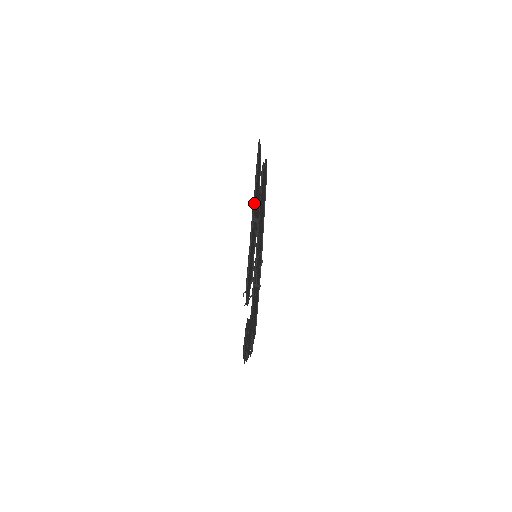
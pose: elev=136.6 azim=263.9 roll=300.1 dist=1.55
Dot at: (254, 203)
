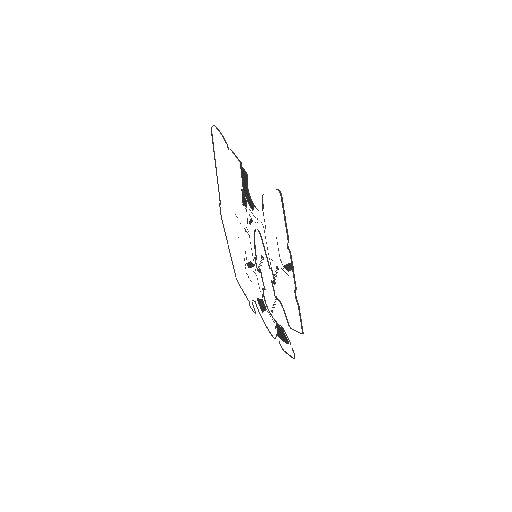
Dot at: (292, 261)
